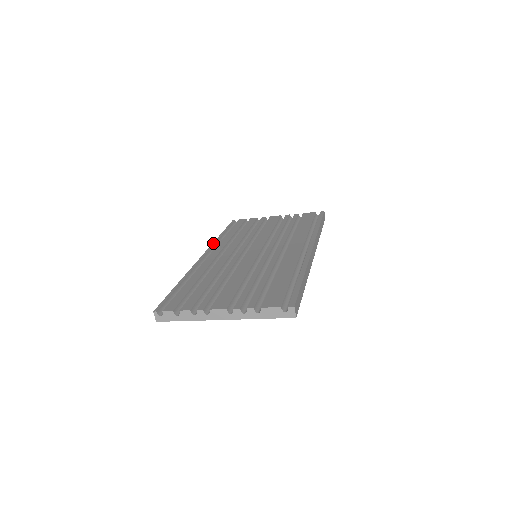
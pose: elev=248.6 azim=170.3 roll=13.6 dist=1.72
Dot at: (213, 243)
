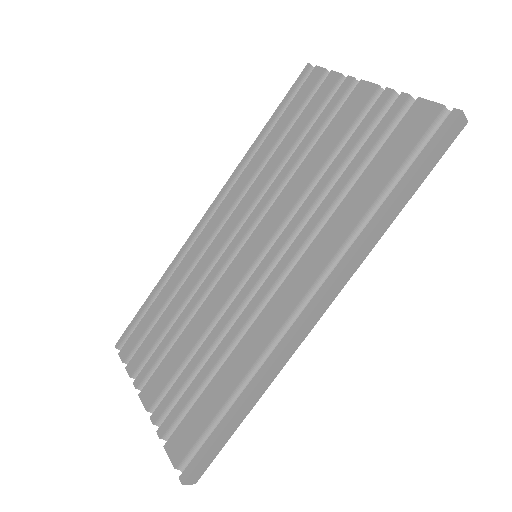
Dot at: (235, 170)
